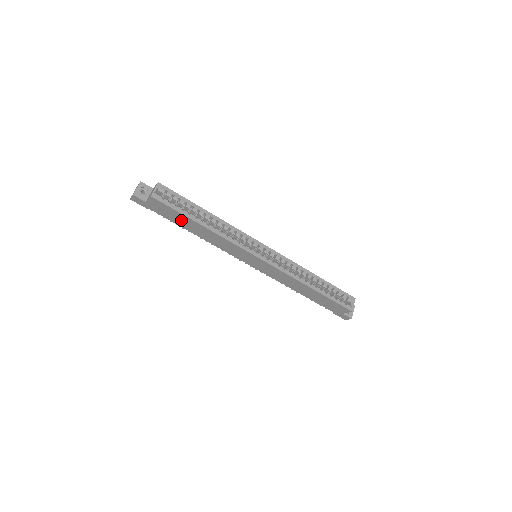
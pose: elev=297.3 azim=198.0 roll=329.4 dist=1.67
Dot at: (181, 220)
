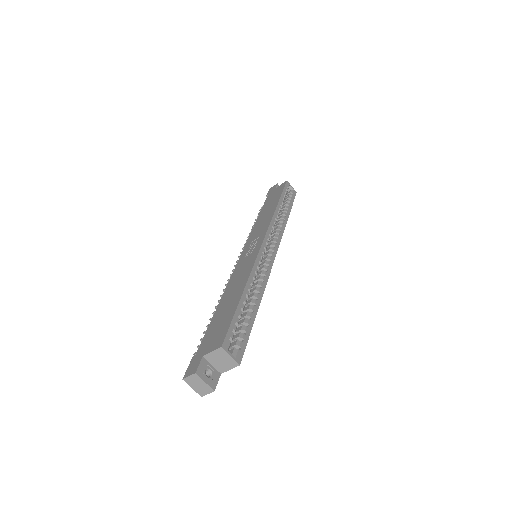
Dot at: occluded
